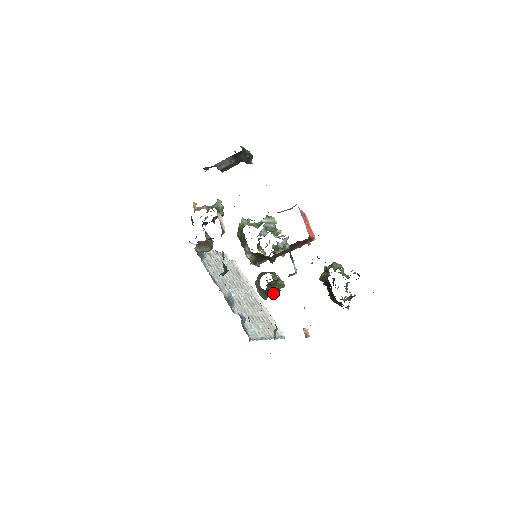
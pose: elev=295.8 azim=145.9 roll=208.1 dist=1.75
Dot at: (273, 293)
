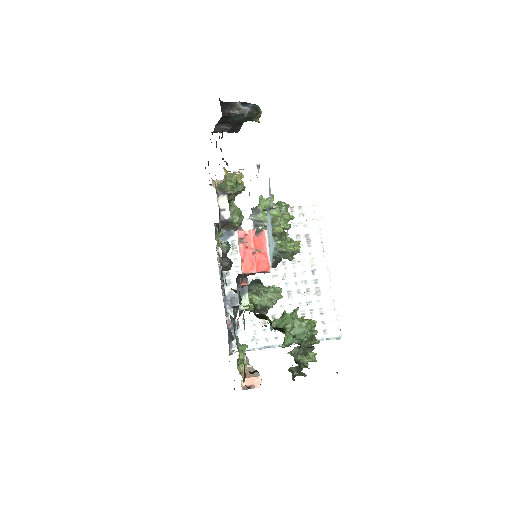
Dot at: (255, 312)
